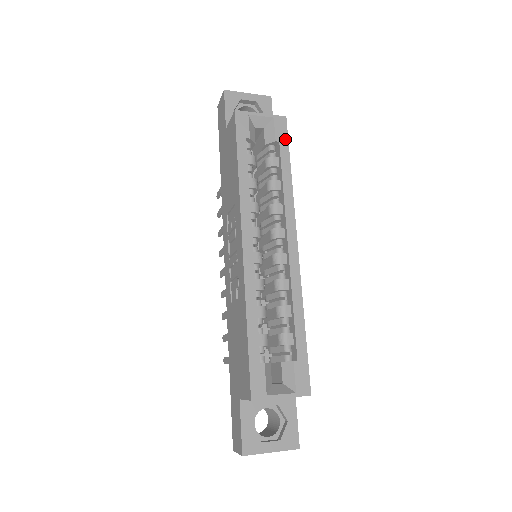
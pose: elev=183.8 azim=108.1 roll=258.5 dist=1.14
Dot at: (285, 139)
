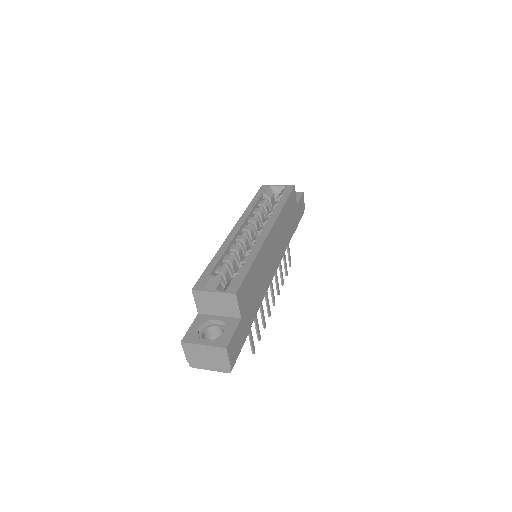
Dot at: (289, 193)
